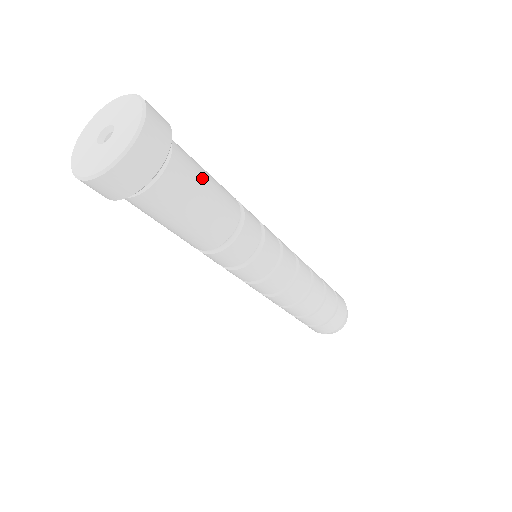
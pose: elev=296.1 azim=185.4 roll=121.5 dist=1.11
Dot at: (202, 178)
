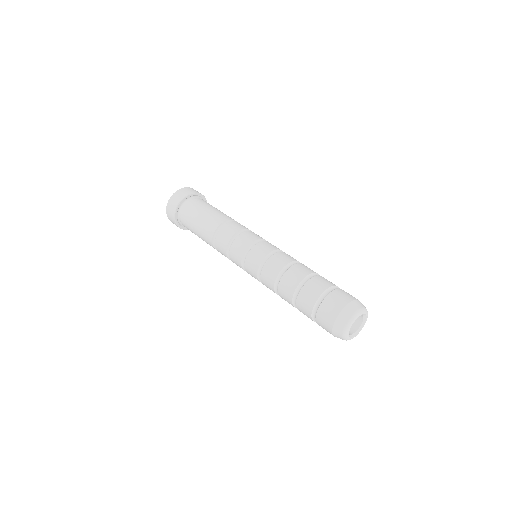
Dot at: (207, 207)
